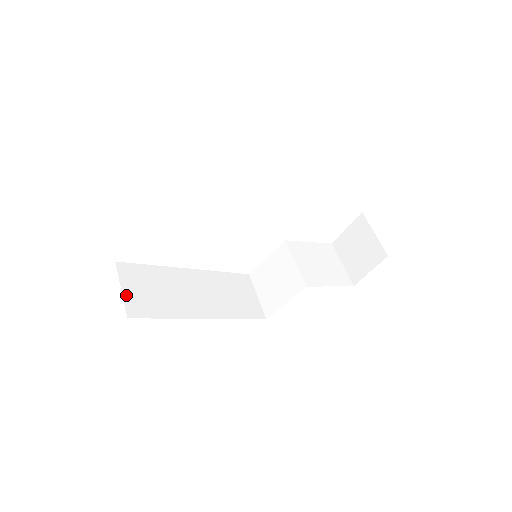
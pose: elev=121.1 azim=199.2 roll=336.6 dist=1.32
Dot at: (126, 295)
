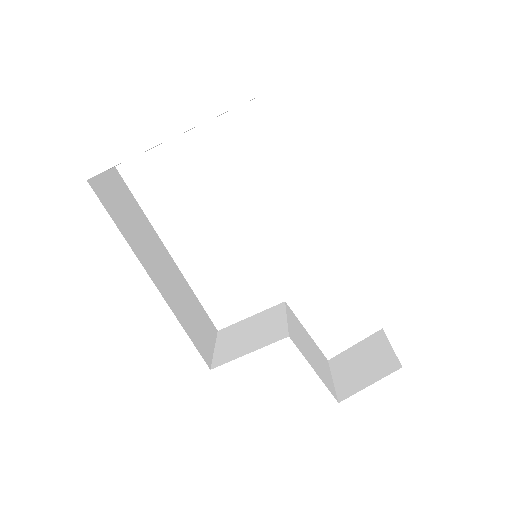
Dot at: (102, 178)
